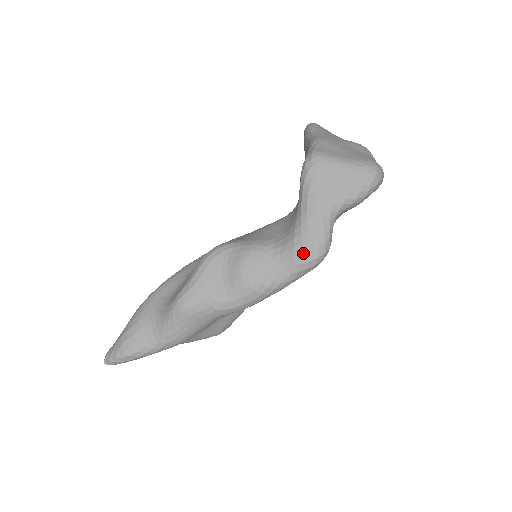
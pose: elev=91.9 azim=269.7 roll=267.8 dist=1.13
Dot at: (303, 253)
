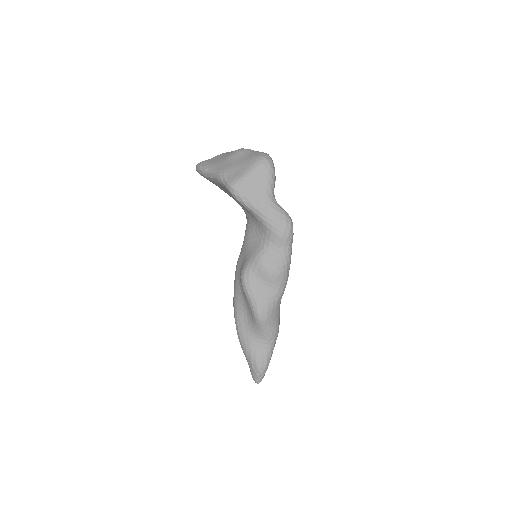
Dot at: (283, 232)
